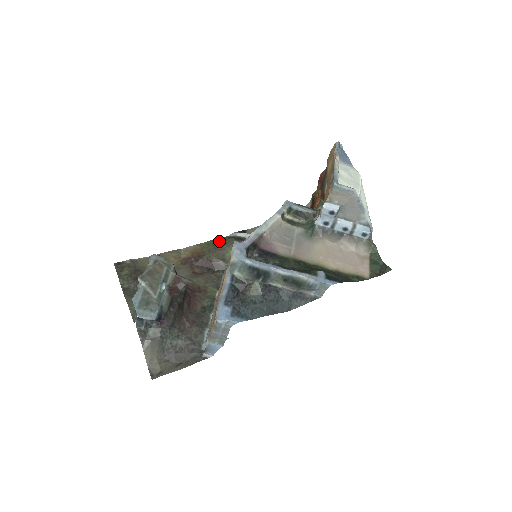
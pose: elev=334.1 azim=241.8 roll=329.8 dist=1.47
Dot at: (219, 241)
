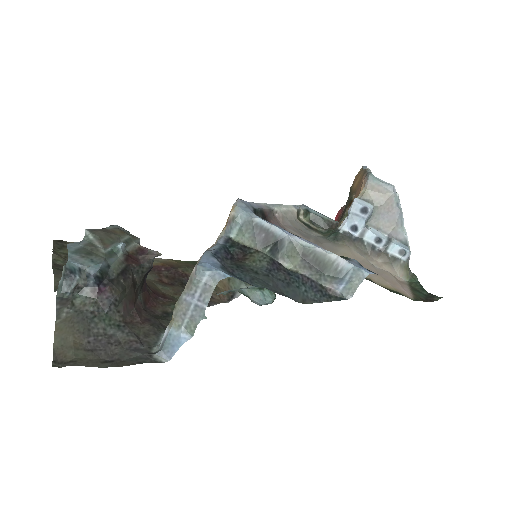
Dot at: occluded
